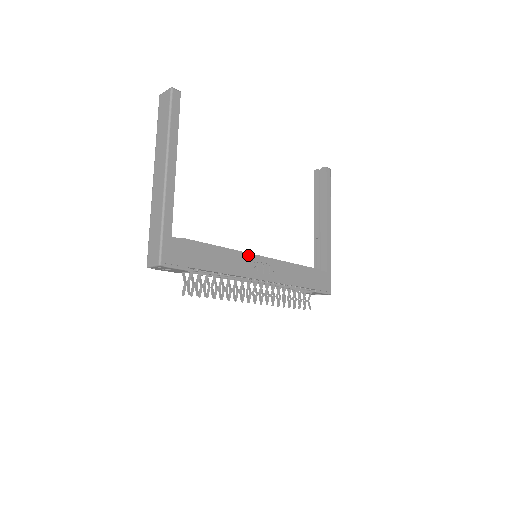
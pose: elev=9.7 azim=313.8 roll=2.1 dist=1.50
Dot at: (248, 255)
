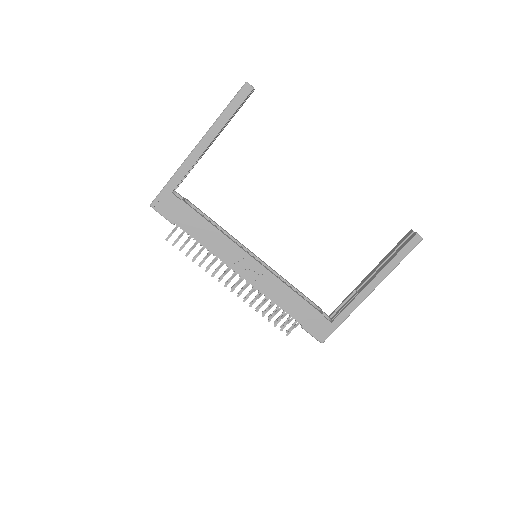
Dot at: (239, 248)
